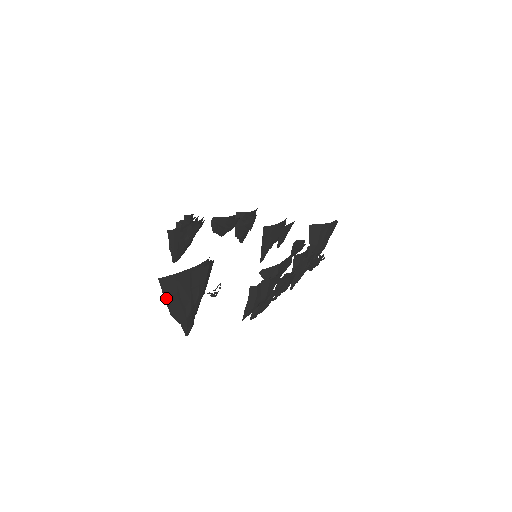
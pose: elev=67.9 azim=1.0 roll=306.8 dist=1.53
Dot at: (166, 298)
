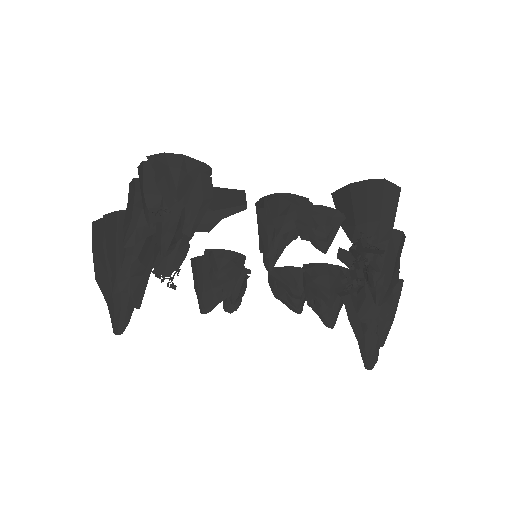
Dot at: (94, 250)
